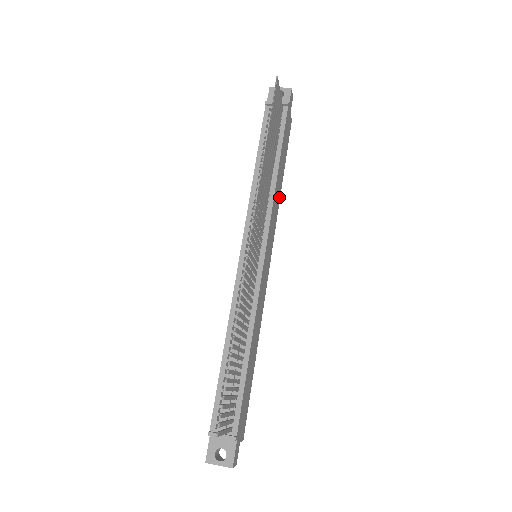
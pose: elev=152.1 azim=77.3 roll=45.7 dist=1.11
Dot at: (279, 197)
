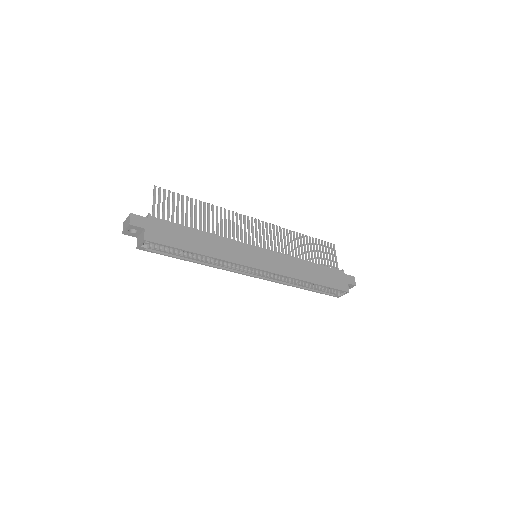
Dot at: (302, 278)
